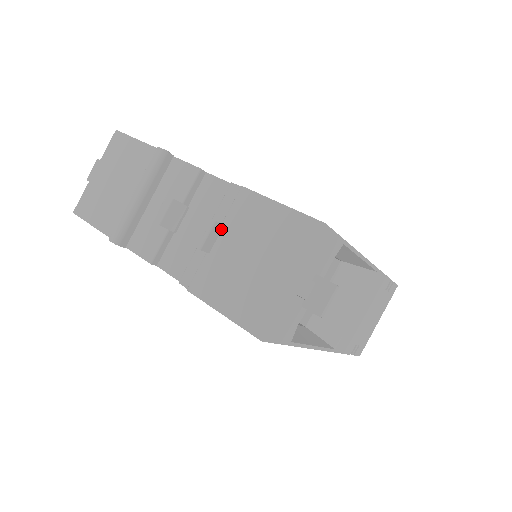
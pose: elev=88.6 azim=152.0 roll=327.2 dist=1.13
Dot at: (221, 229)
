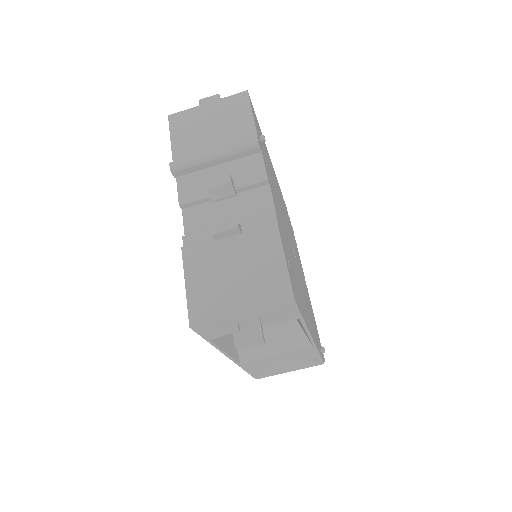
Dot at: (238, 234)
